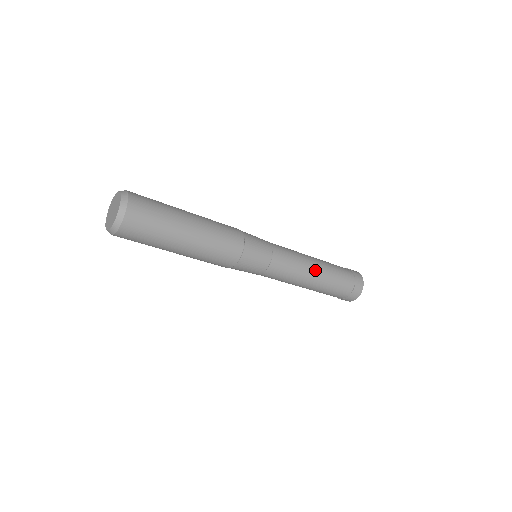
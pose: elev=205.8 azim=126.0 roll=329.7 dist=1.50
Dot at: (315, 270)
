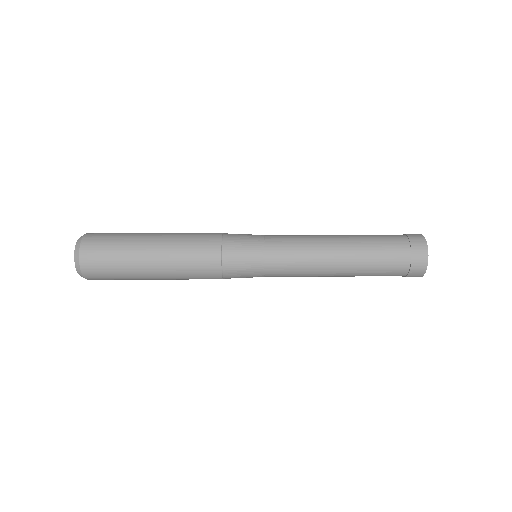
Dot at: (336, 248)
